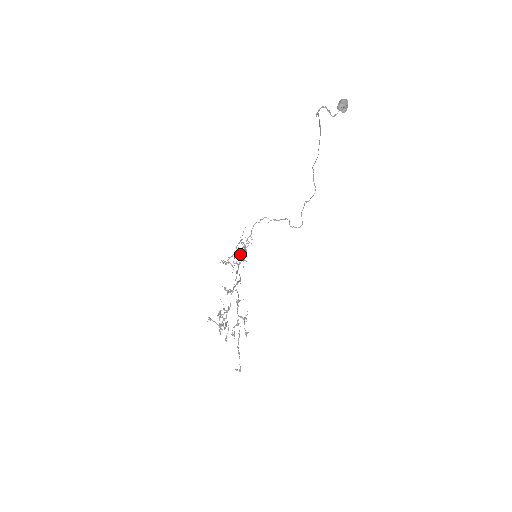
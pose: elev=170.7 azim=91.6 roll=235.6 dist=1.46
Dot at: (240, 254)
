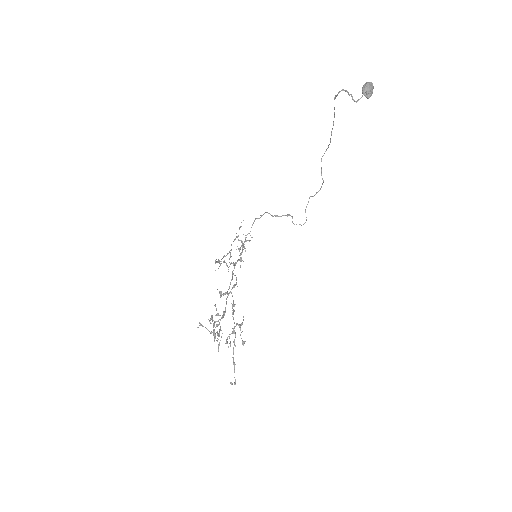
Dot at: occluded
